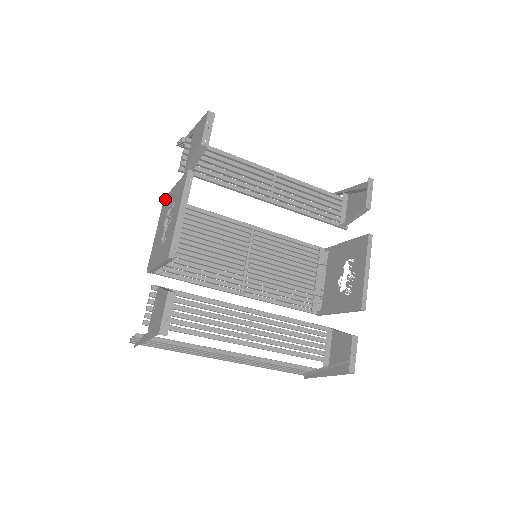
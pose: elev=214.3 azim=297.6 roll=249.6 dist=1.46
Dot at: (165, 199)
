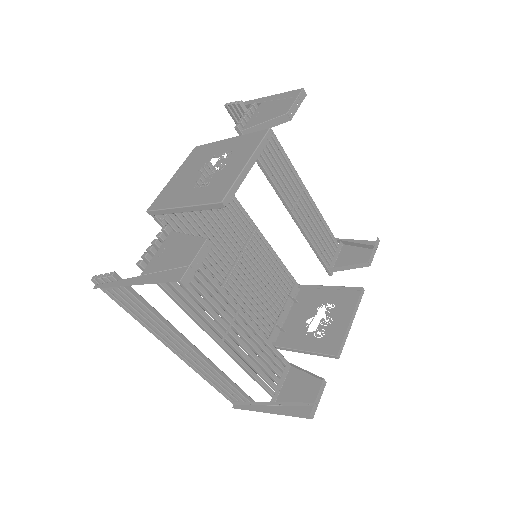
Dot at: (200, 147)
